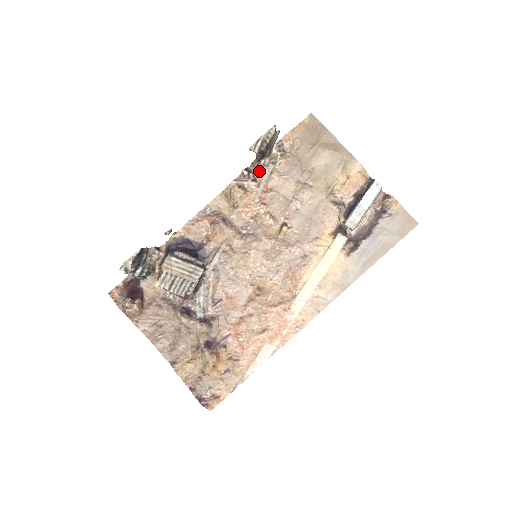
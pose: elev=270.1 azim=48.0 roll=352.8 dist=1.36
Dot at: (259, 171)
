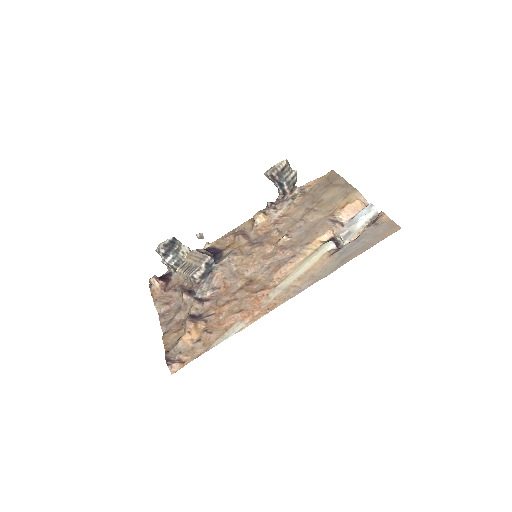
Dot at: (280, 203)
